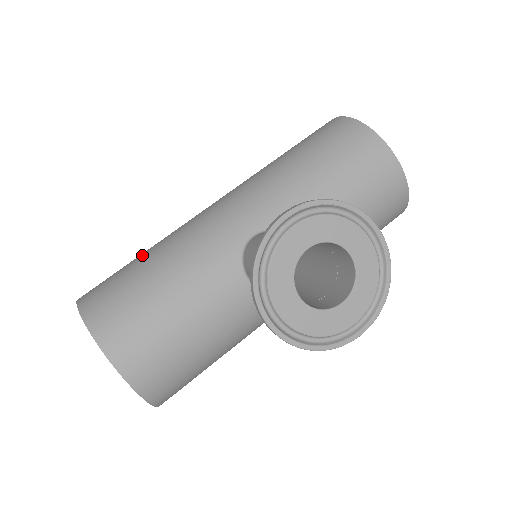
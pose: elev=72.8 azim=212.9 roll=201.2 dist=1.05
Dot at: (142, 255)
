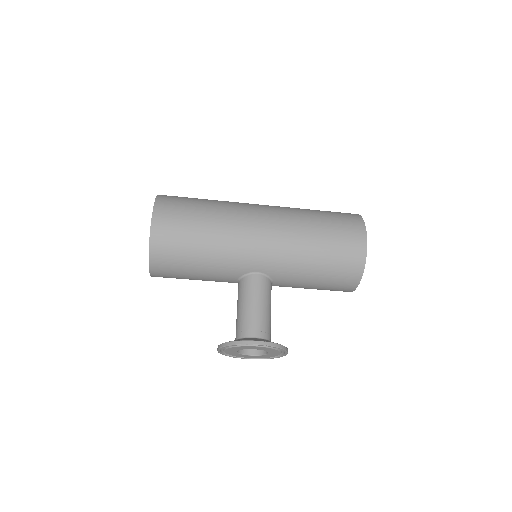
Dot at: (202, 225)
